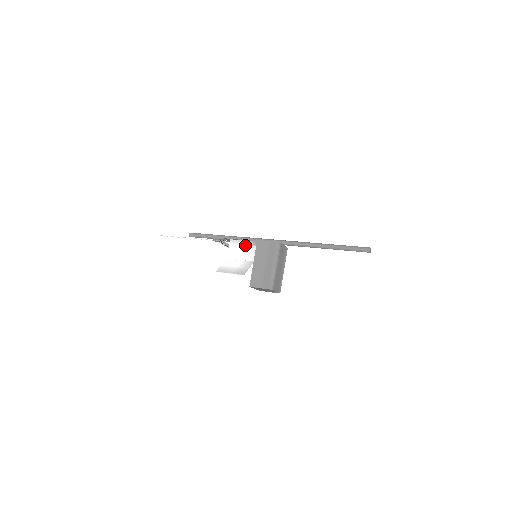
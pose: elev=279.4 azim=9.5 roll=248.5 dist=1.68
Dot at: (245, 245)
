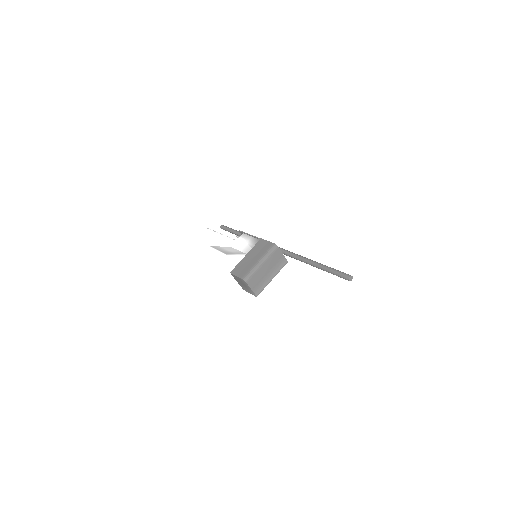
Dot at: (250, 240)
